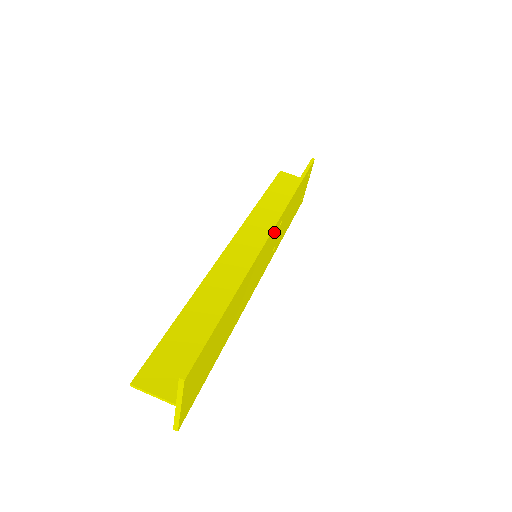
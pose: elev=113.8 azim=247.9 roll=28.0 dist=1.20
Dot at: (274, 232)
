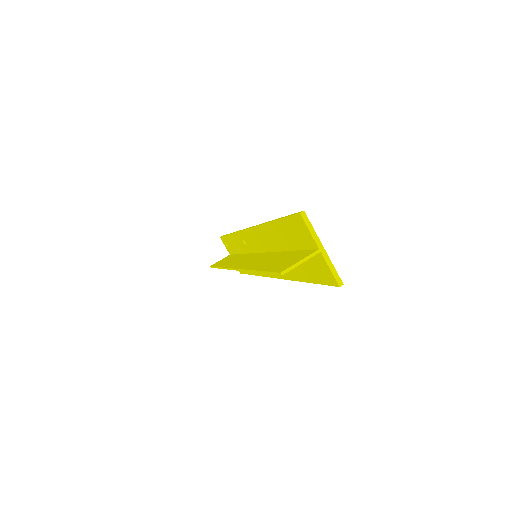
Dot at: occluded
